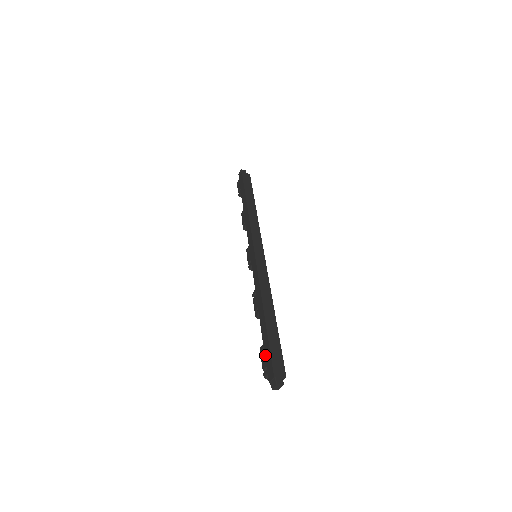
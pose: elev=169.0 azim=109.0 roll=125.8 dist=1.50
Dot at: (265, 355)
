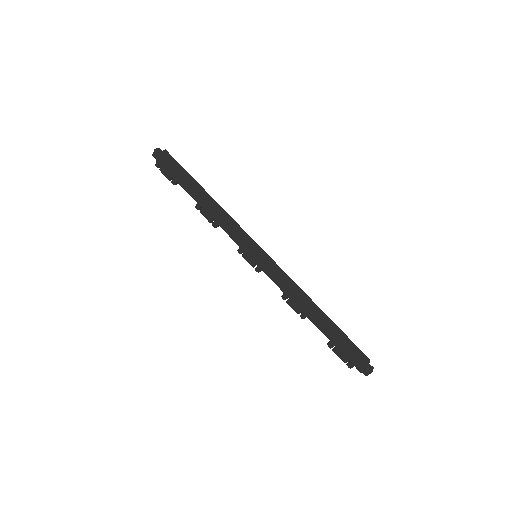
Dot at: (341, 352)
